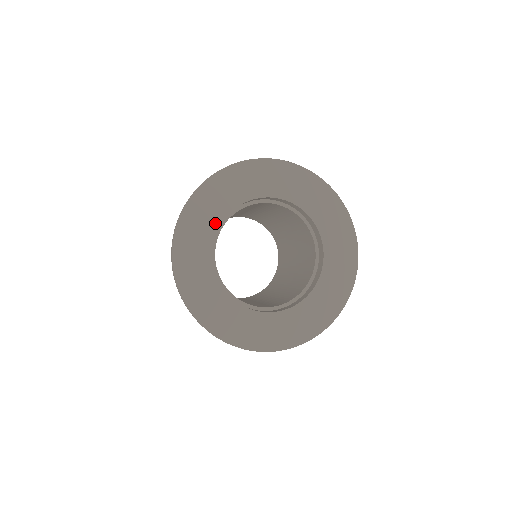
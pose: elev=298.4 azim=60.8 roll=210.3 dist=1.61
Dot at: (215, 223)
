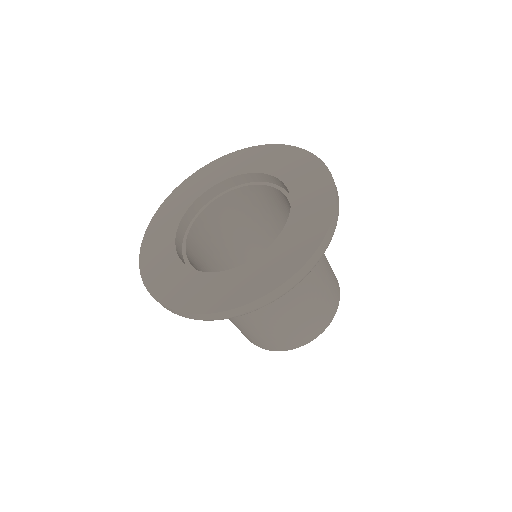
Dot at: (173, 260)
